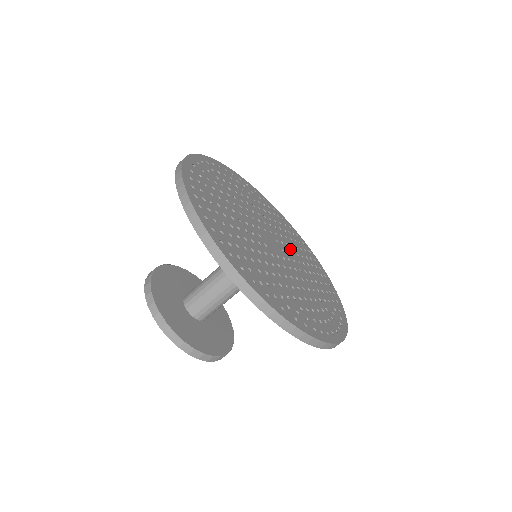
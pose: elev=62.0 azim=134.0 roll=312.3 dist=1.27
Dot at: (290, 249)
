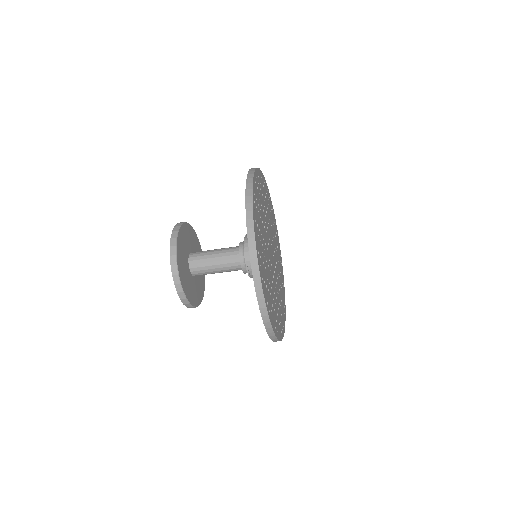
Dot at: occluded
